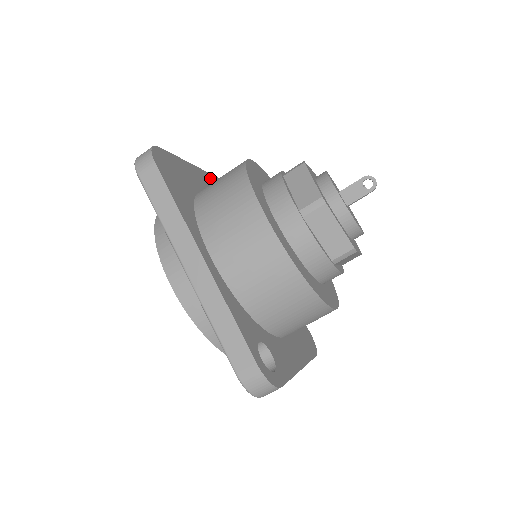
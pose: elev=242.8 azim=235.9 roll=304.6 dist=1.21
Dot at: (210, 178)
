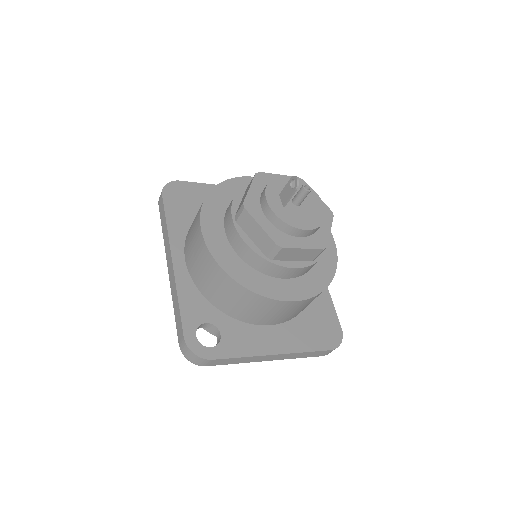
Dot at: occluded
